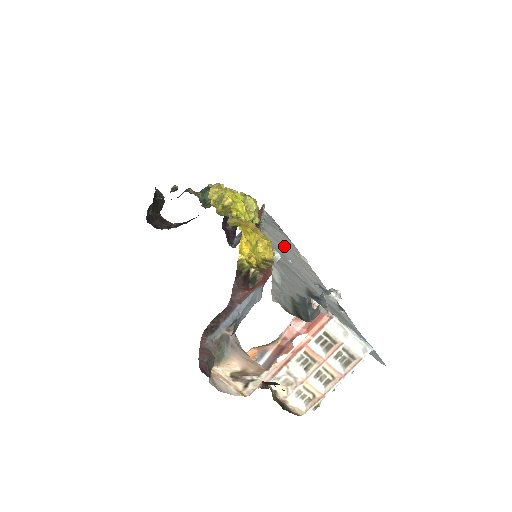
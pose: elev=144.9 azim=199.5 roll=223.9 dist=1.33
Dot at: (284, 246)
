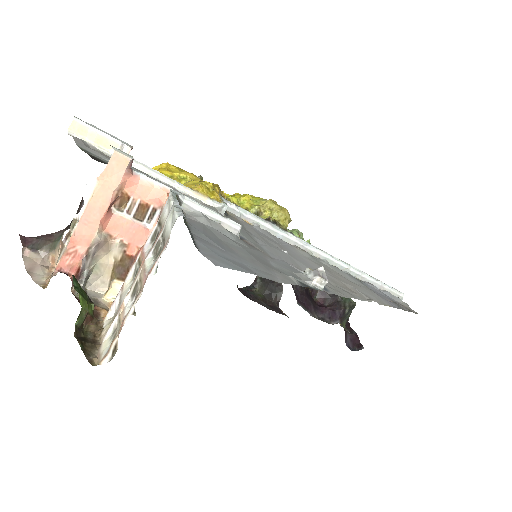
Dot at: (330, 273)
